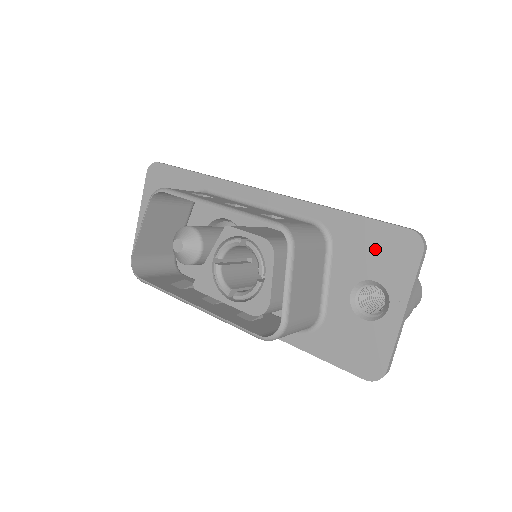
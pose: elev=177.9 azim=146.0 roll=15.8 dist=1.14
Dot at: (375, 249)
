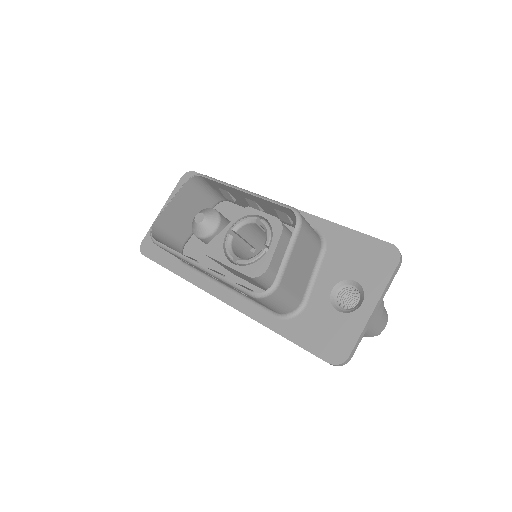
Dot at: (361, 256)
